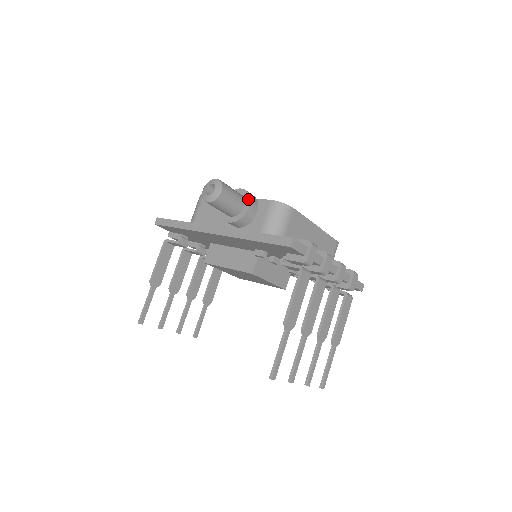
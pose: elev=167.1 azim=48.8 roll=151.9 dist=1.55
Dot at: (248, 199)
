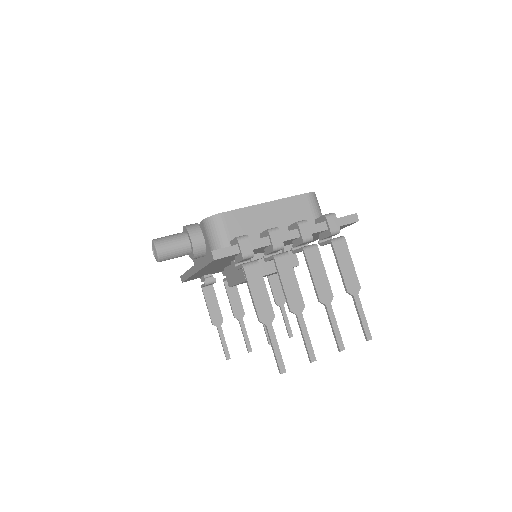
Dot at: (188, 233)
